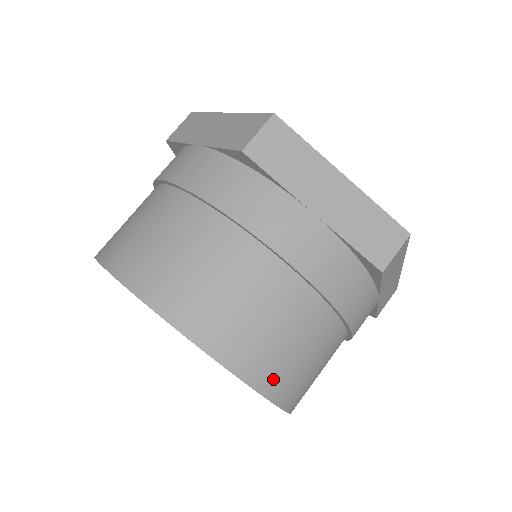
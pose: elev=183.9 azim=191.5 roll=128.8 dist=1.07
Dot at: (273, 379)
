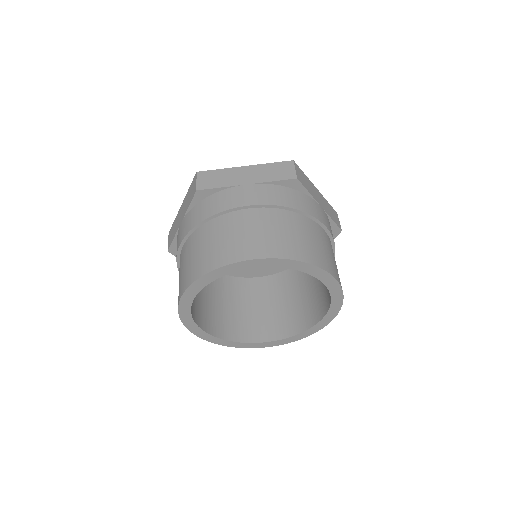
Dot at: occluded
